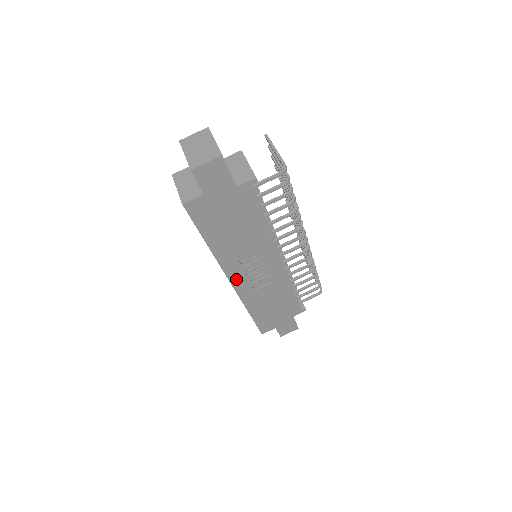
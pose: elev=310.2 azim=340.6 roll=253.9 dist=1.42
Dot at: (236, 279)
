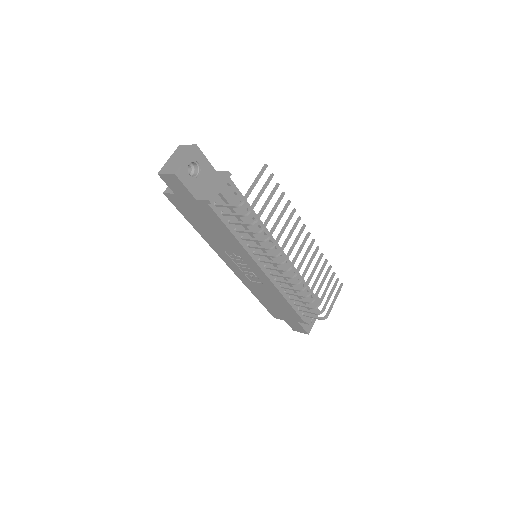
Dot at: (230, 264)
